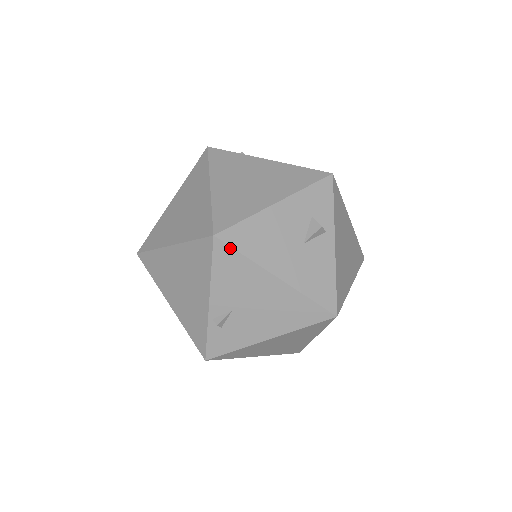
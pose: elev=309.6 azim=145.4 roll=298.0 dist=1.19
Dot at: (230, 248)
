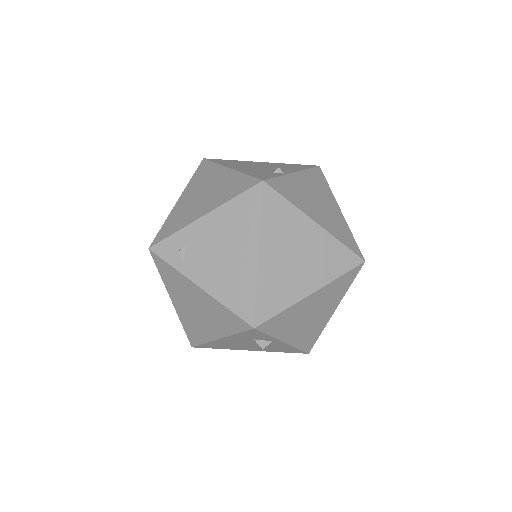
Dot at: (207, 347)
